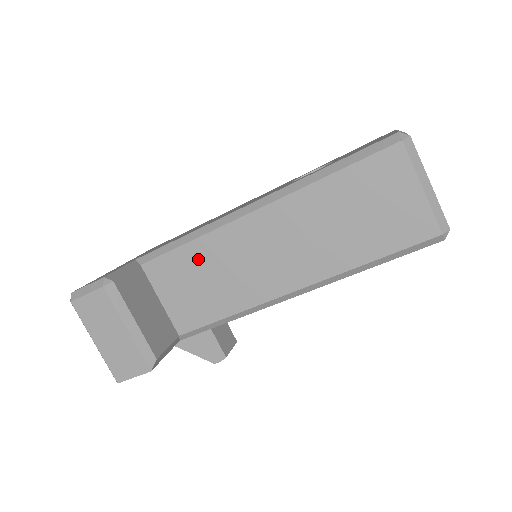
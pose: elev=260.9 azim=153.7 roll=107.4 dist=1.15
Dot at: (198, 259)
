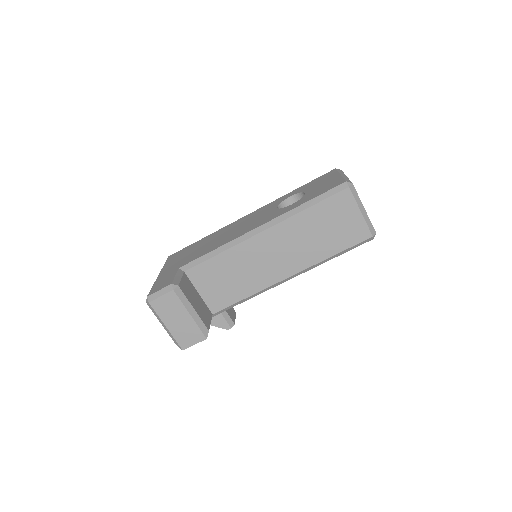
Dot at: (226, 264)
